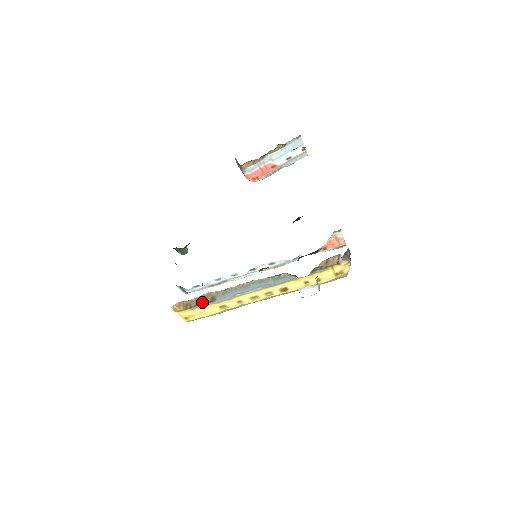
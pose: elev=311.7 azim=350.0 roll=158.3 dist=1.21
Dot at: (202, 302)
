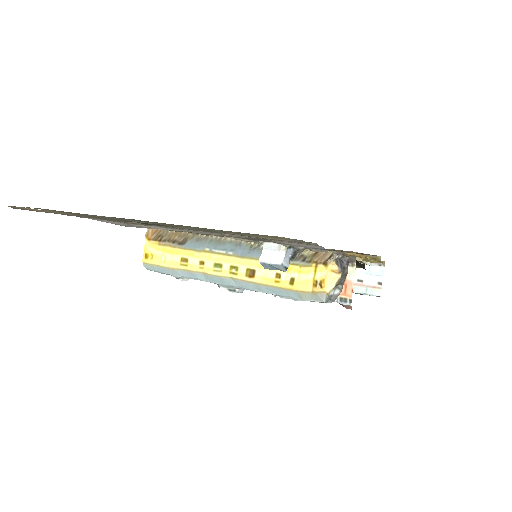
Dot at: (173, 240)
